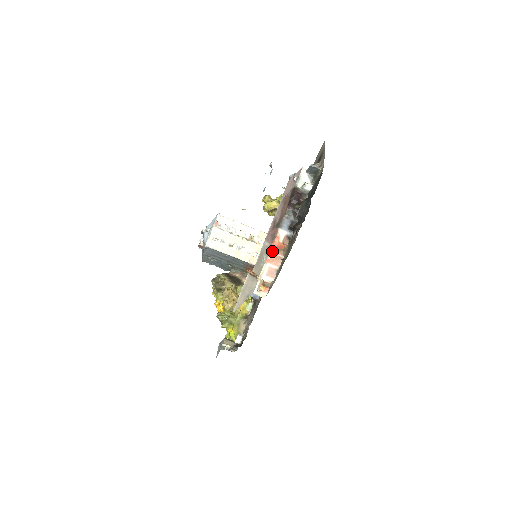
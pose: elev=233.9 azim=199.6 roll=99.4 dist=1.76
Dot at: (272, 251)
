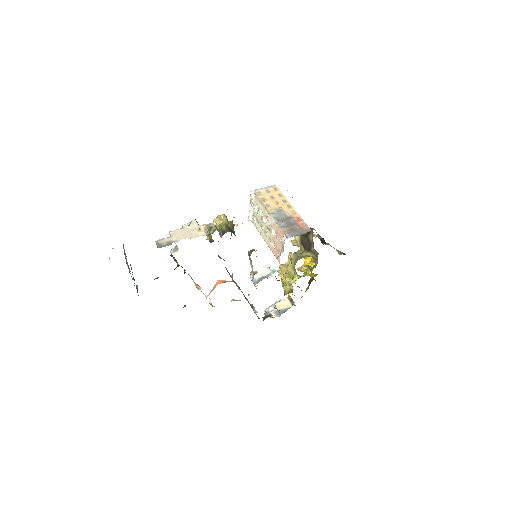
Dot at: occluded
